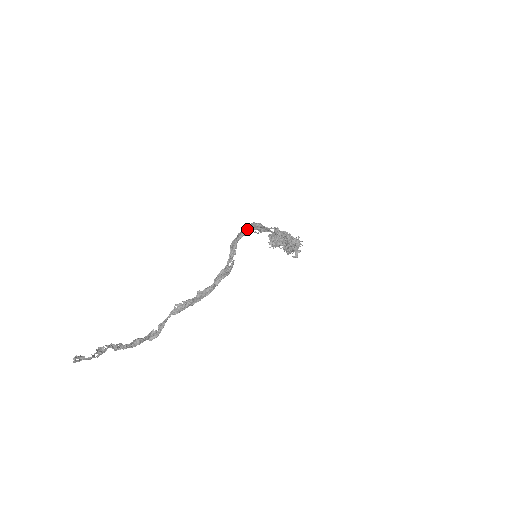
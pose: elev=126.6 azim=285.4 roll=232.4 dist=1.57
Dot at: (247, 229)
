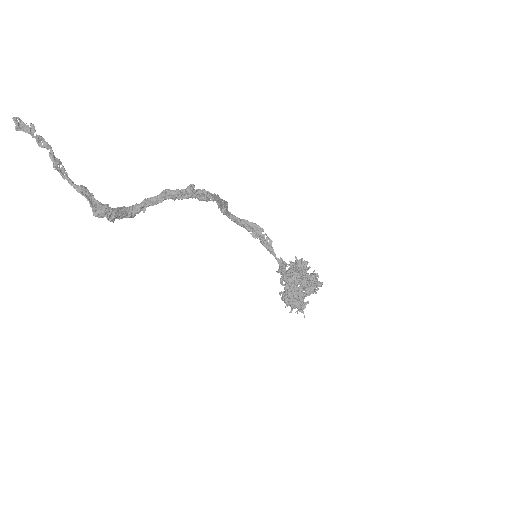
Dot at: (243, 222)
